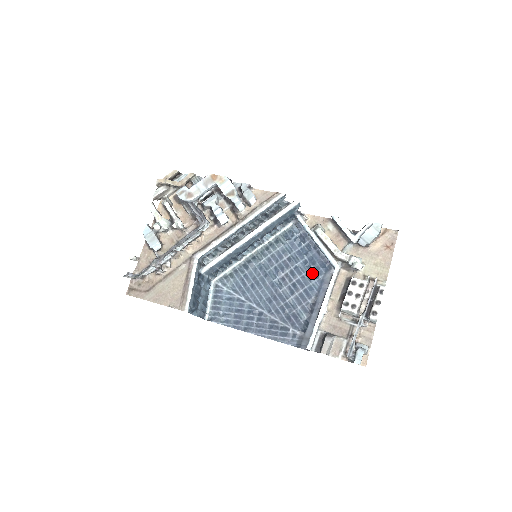
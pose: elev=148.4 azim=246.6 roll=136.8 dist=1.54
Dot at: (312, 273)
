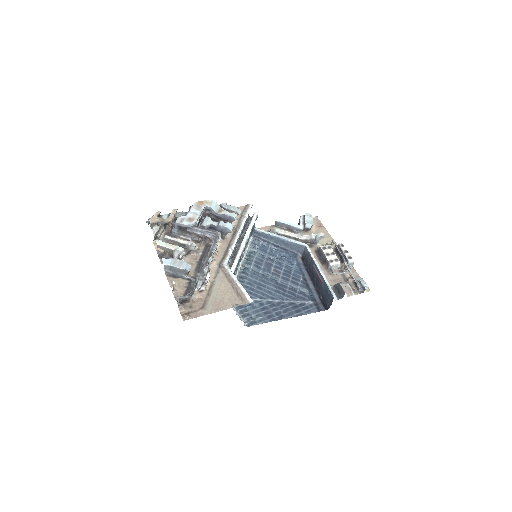
Dot at: (289, 262)
